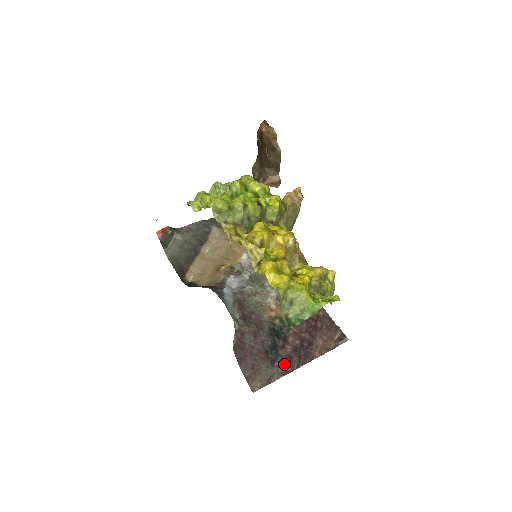
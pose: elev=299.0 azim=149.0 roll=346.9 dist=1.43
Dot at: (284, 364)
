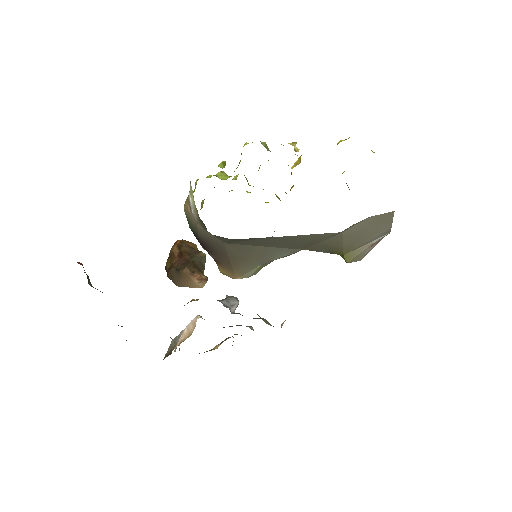
Dot at: occluded
